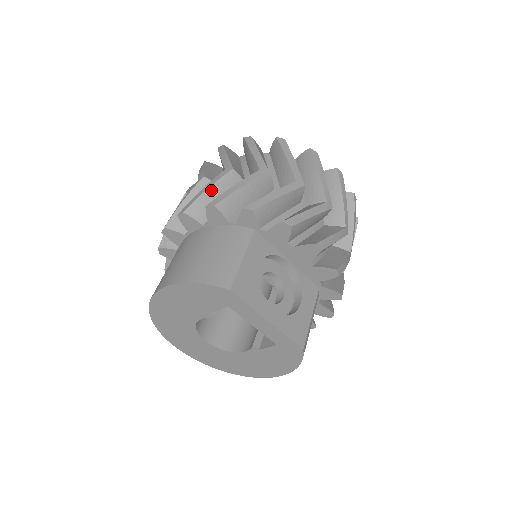
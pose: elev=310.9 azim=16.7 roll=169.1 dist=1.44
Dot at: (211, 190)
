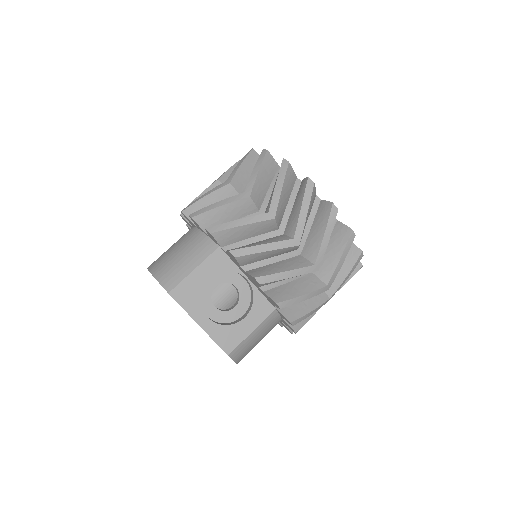
Dot at: (207, 198)
